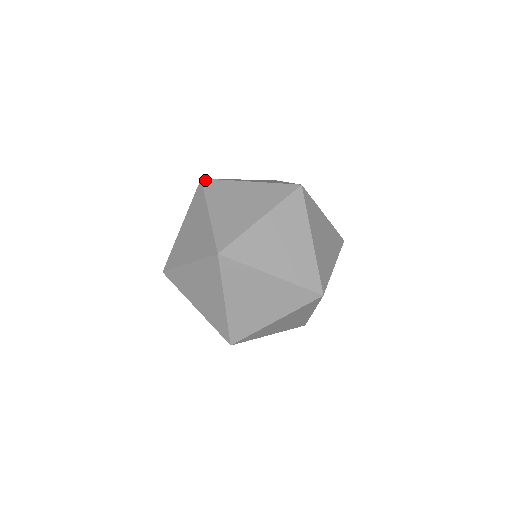
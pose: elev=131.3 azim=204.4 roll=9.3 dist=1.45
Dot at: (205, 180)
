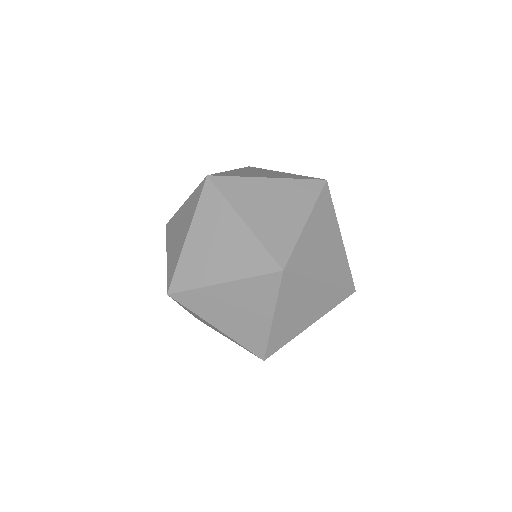
Dot at: (251, 167)
